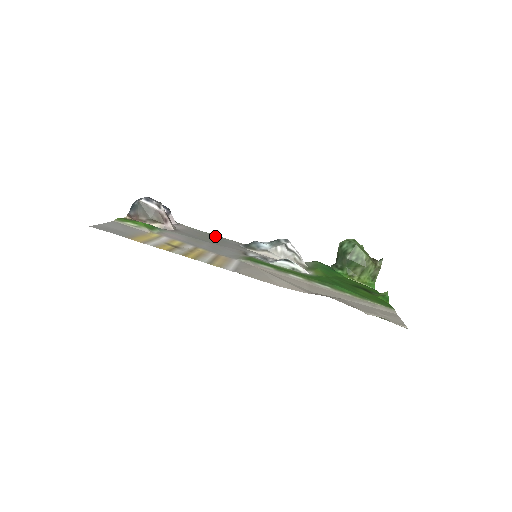
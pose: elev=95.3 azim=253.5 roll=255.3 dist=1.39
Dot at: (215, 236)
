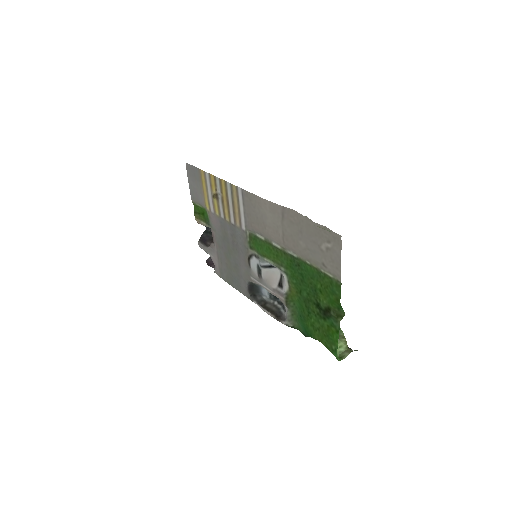
Dot at: (233, 282)
